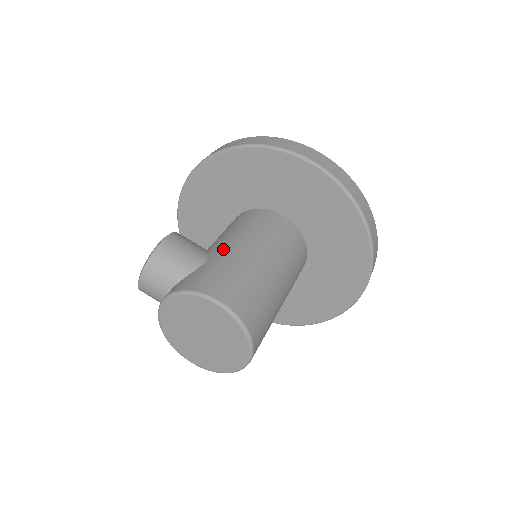
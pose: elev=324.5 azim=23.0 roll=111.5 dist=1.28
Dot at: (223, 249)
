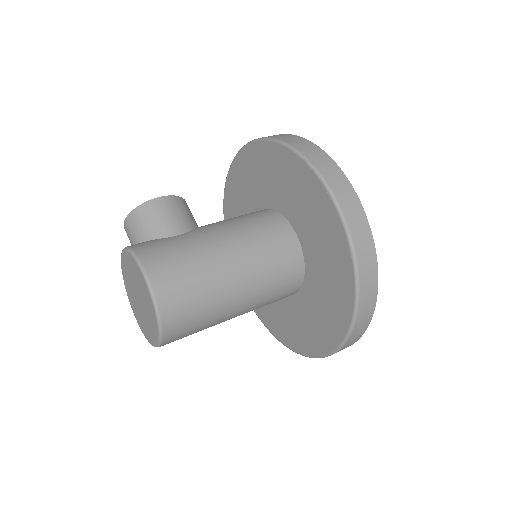
Dot at: (202, 232)
